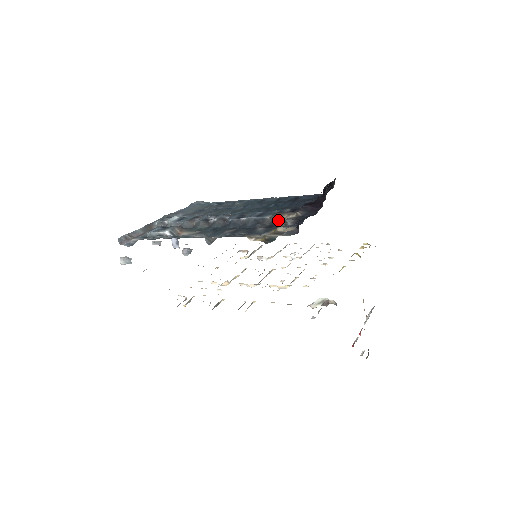
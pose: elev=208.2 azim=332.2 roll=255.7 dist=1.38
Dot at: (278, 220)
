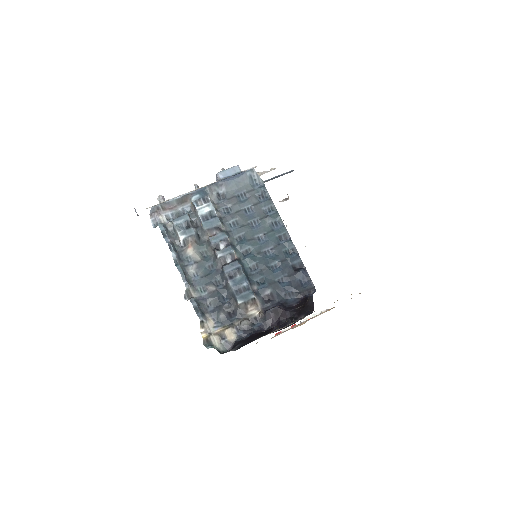
Dot at: (242, 311)
